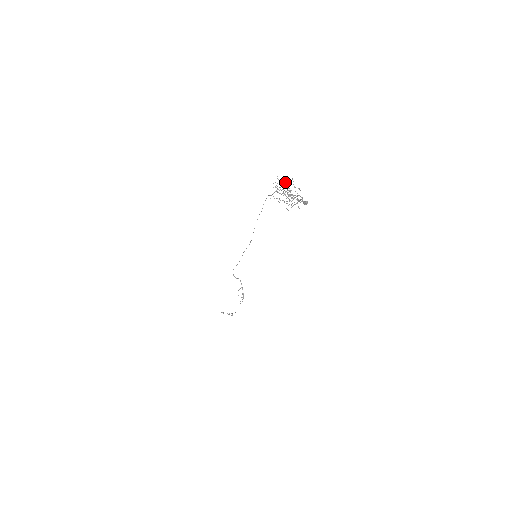
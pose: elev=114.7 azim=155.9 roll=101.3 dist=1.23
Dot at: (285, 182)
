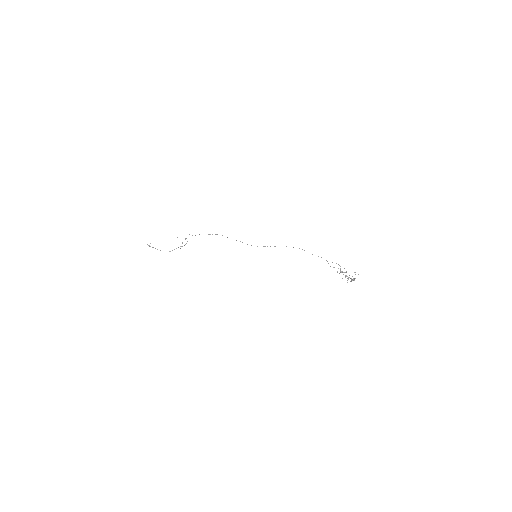
Dot at: occluded
